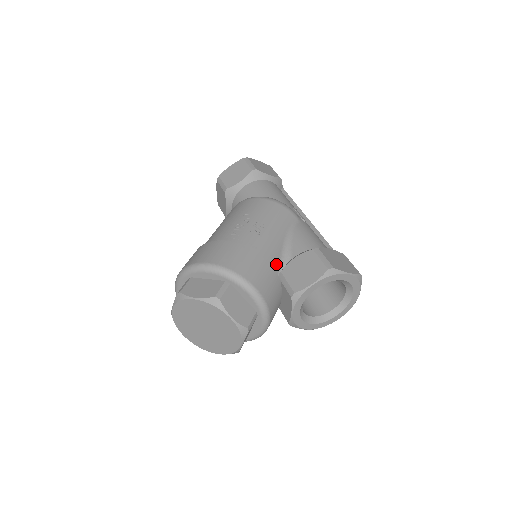
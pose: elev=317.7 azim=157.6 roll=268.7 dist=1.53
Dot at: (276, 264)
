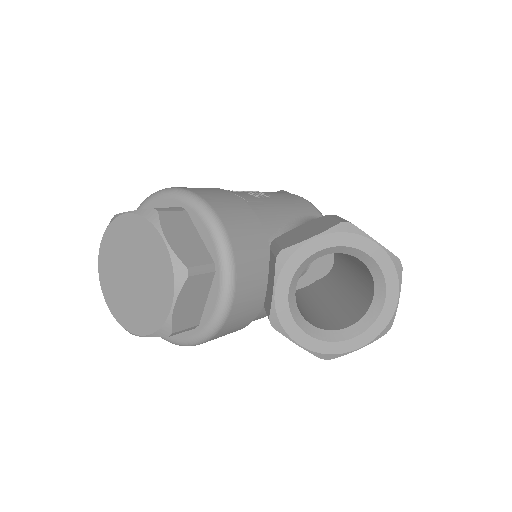
Dot at: (270, 229)
